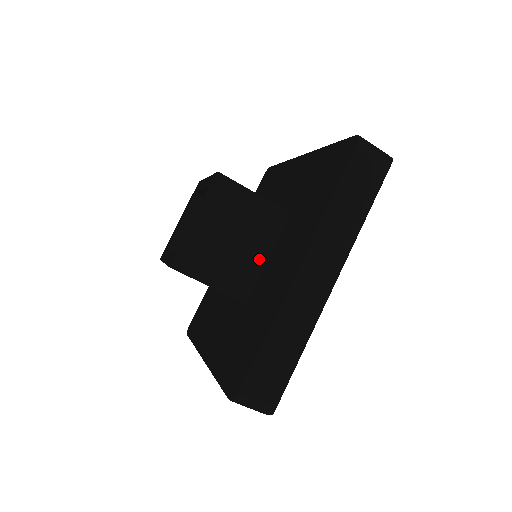
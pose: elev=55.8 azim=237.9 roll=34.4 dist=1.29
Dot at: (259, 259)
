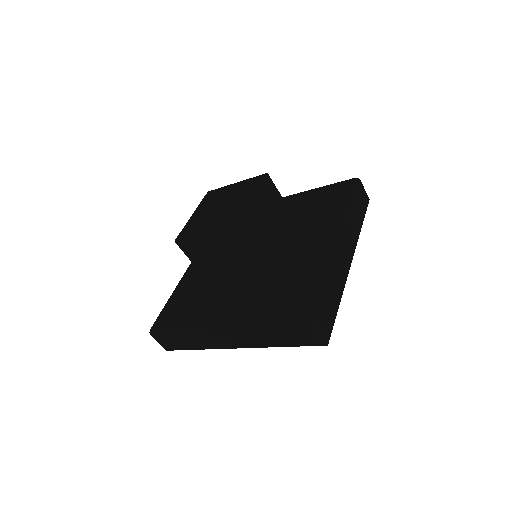
Dot at: (234, 278)
